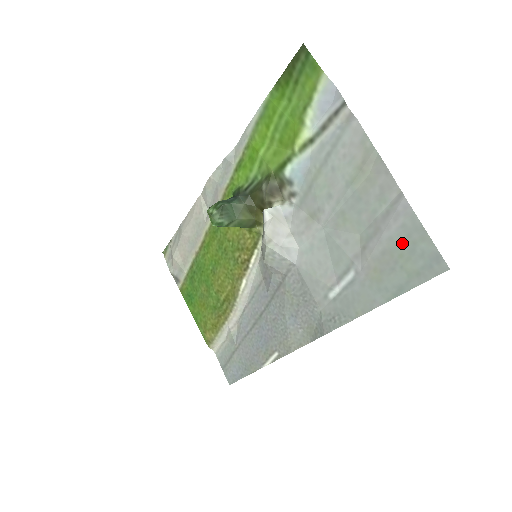
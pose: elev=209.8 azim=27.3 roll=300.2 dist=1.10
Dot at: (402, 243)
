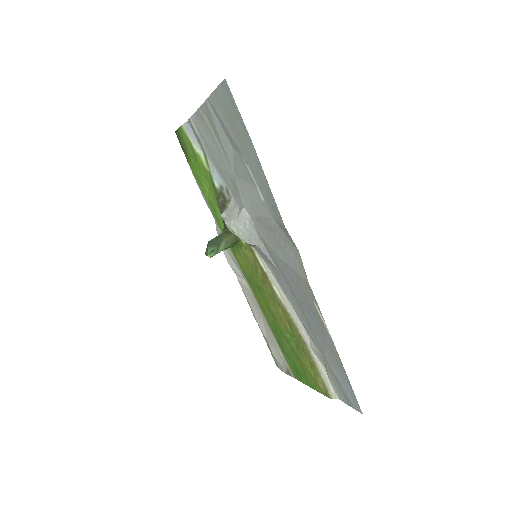
Dot at: (224, 111)
